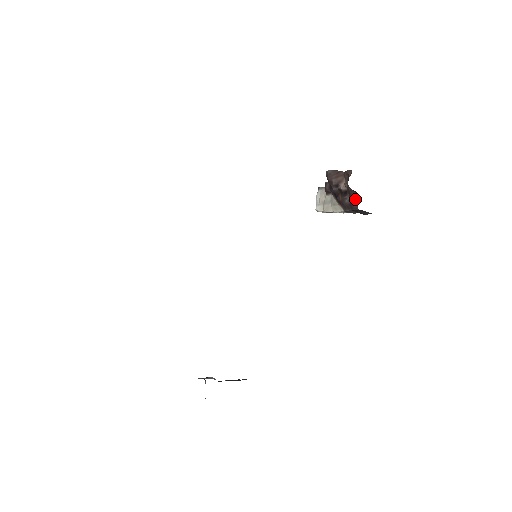
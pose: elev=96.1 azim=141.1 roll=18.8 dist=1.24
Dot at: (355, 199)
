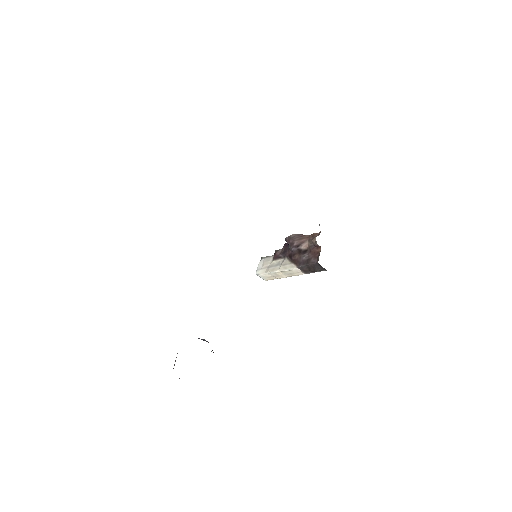
Dot at: (315, 255)
